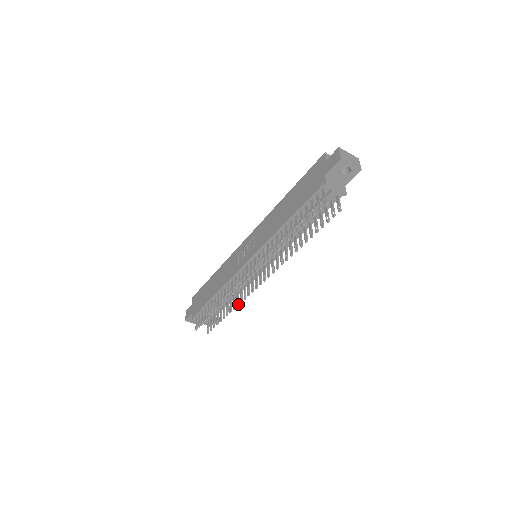
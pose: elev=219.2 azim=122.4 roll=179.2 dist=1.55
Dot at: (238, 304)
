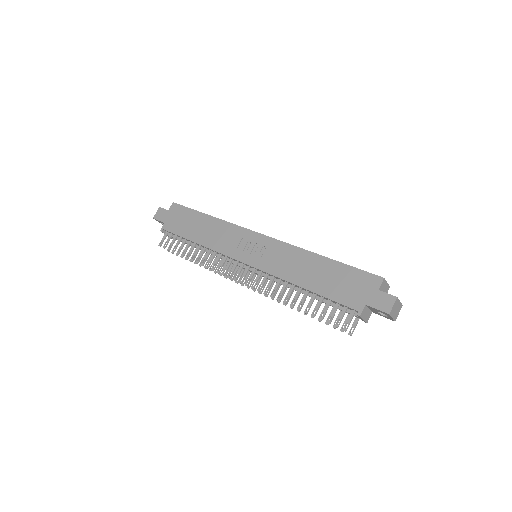
Dot at: (211, 270)
